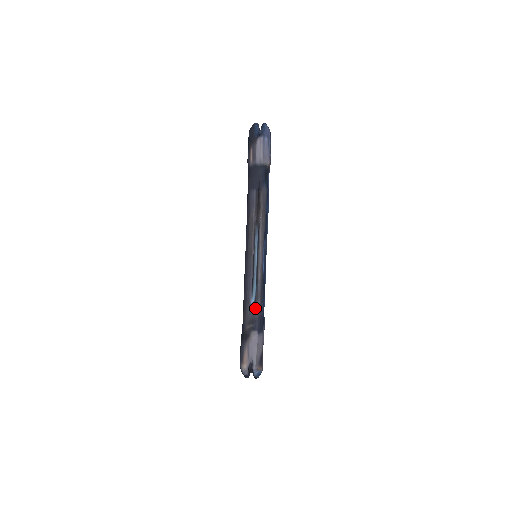
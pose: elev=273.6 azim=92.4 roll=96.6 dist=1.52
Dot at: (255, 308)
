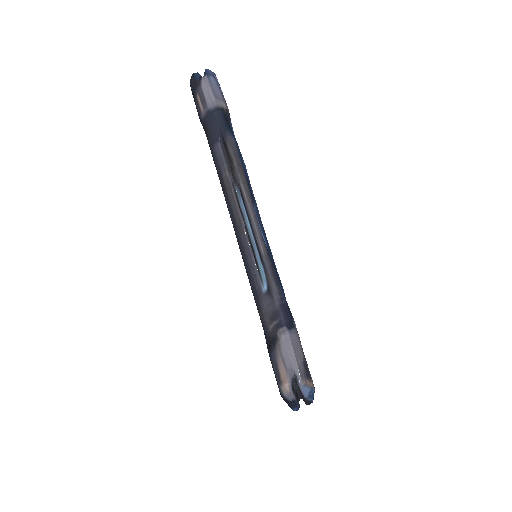
Dot at: (271, 296)
